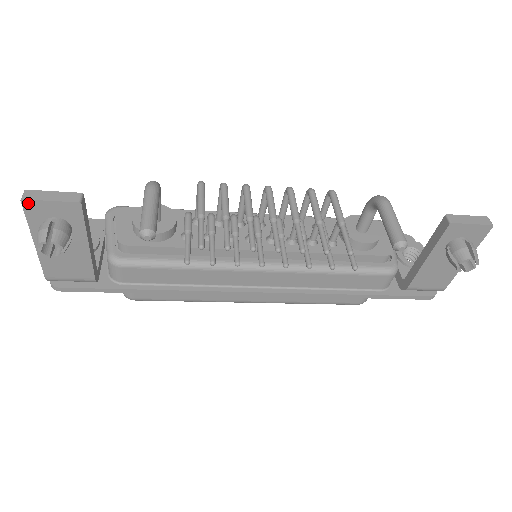
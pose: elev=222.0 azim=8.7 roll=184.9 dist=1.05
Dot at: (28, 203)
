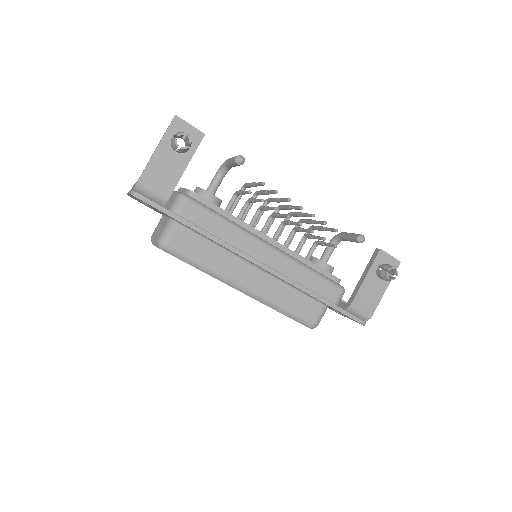
Dot at: (177, 119)
